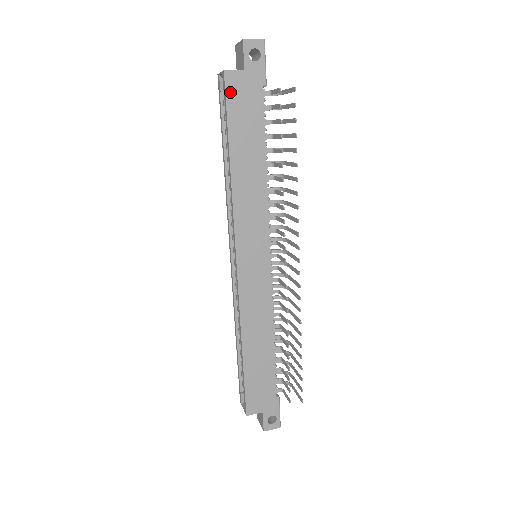
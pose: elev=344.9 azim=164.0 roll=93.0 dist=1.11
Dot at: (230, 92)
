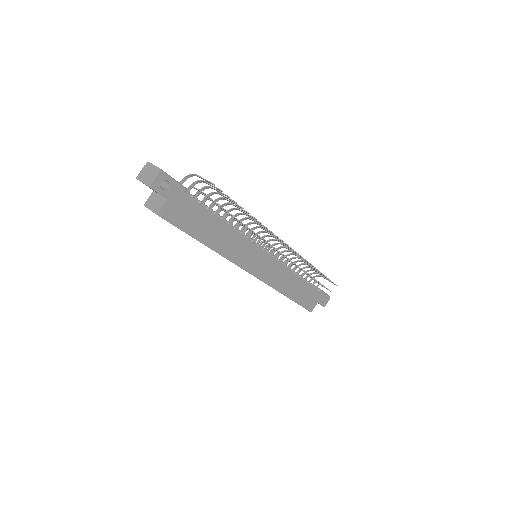
Dot at: (172, 219)
